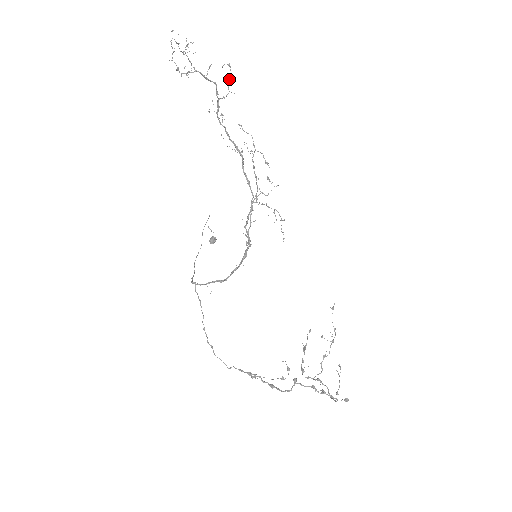
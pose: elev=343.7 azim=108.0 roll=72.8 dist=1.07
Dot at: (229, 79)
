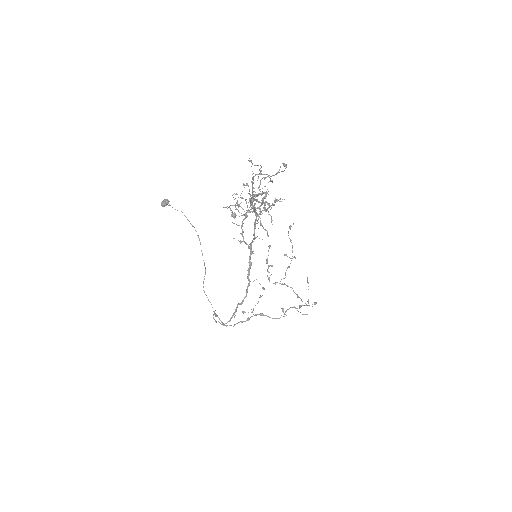
Dot at: (278, 172)
